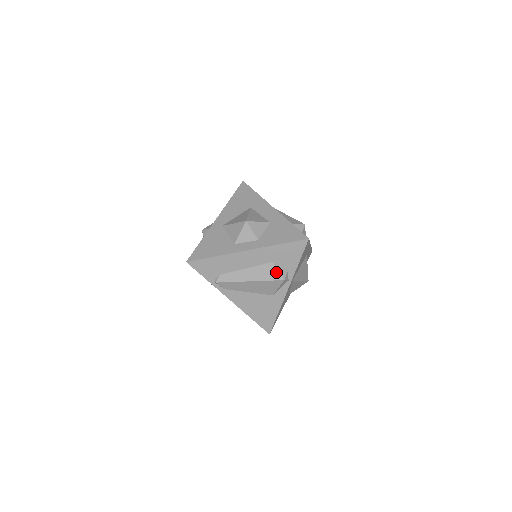
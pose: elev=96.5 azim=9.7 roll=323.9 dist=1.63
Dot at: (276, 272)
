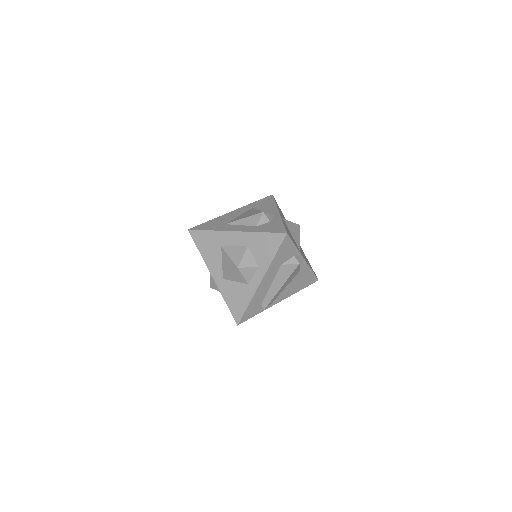
Dot at: (290, 266)
